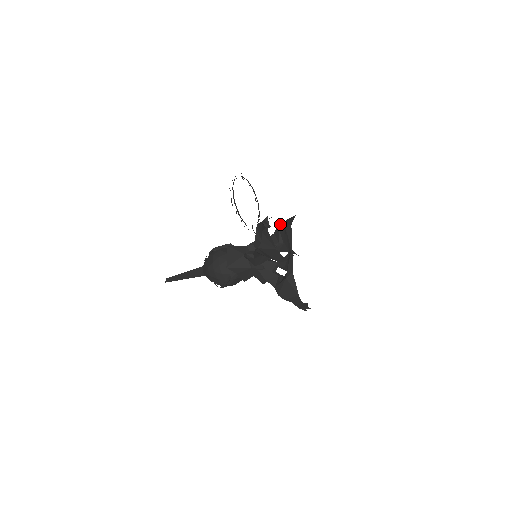
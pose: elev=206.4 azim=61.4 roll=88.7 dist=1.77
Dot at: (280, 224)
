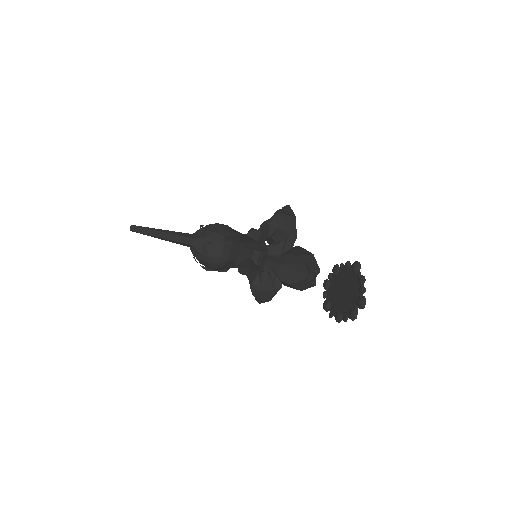
Dot at: (277, 216)
